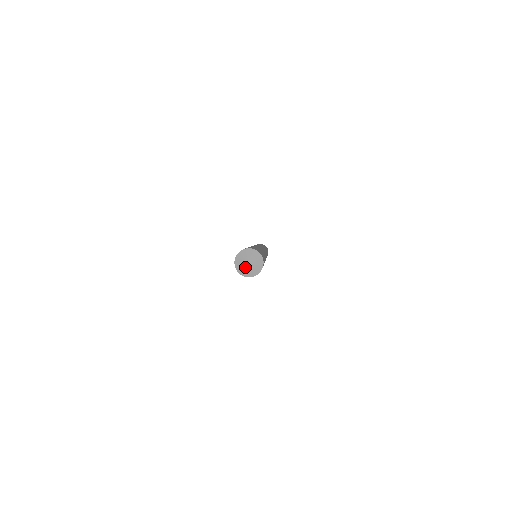
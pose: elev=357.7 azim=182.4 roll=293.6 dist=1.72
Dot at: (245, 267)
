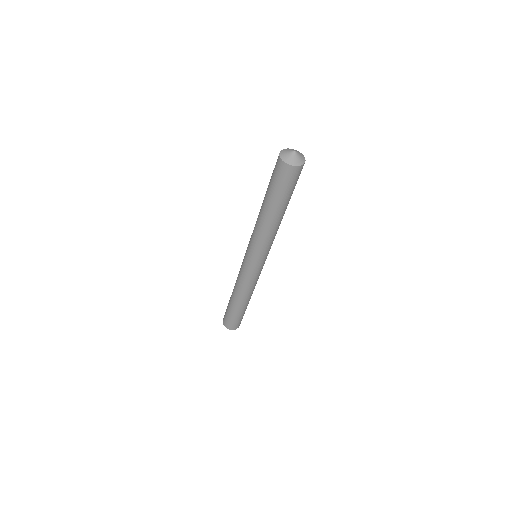
Dot at: (293, 156)
